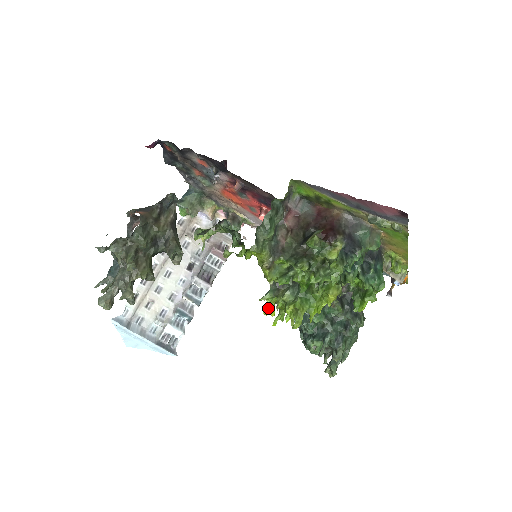
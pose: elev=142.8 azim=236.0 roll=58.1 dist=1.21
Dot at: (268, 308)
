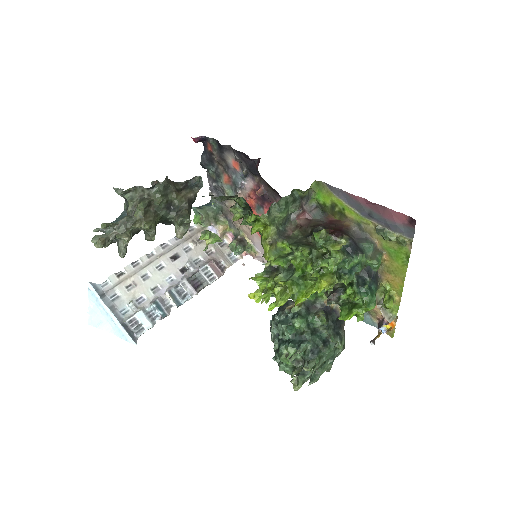
Dot at: (255, 292)
